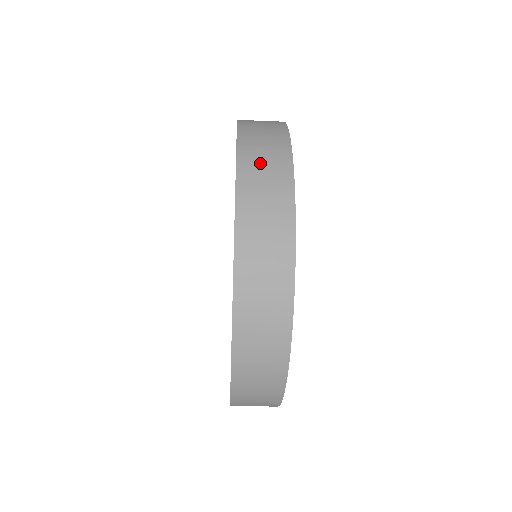
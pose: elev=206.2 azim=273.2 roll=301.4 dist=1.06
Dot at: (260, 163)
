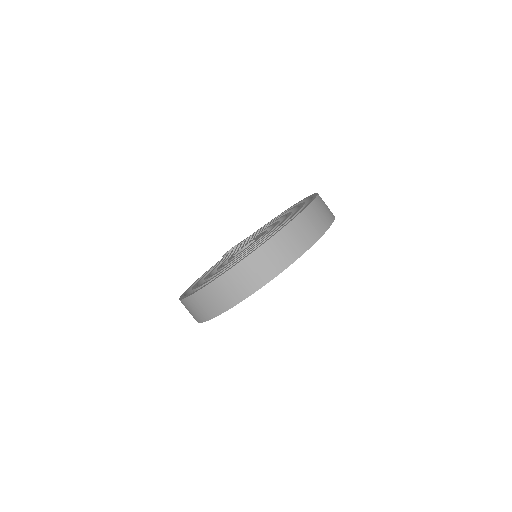
Dot at: occluded
